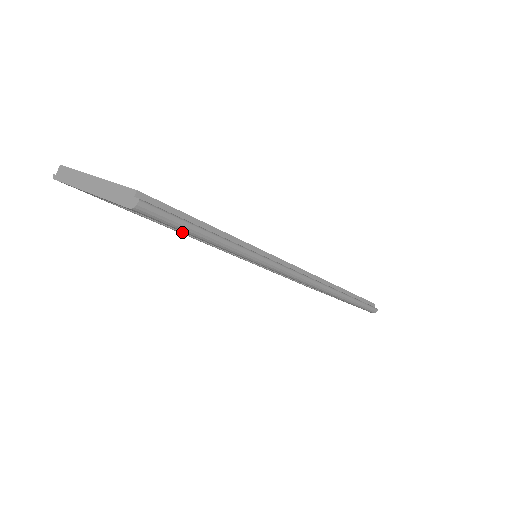
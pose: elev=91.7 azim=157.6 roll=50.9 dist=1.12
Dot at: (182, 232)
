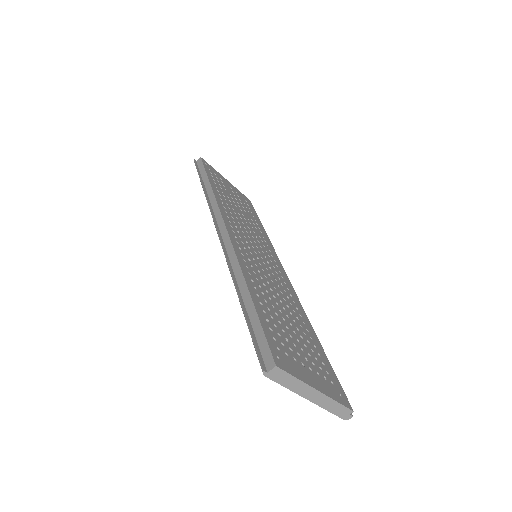
Dot at: occluded
